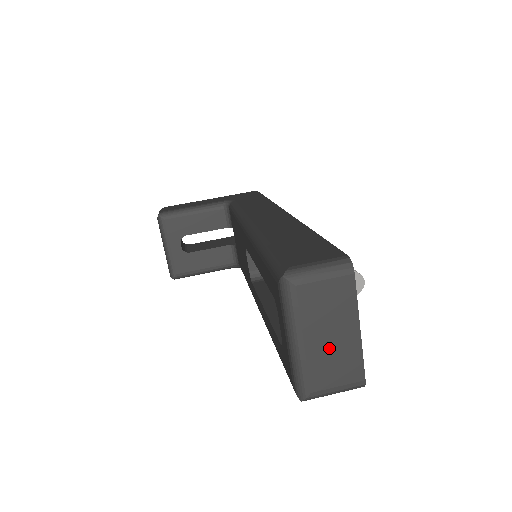
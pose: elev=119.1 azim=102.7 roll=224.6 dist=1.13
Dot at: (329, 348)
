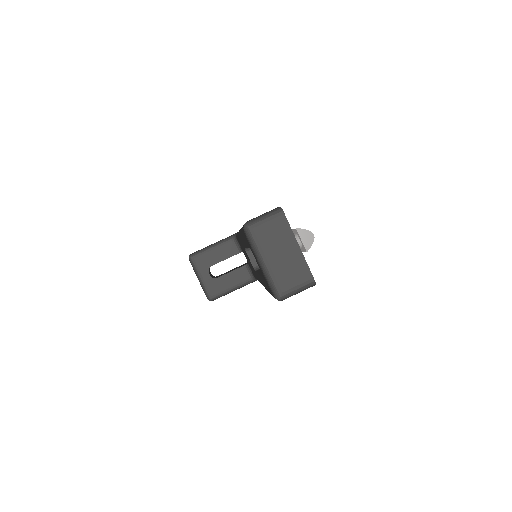
Dot at: (284, 262)
